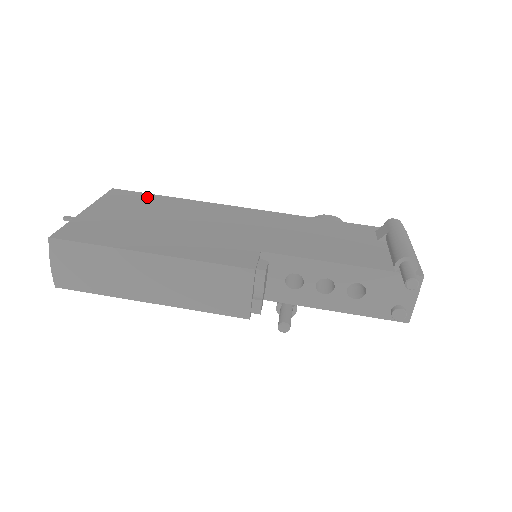
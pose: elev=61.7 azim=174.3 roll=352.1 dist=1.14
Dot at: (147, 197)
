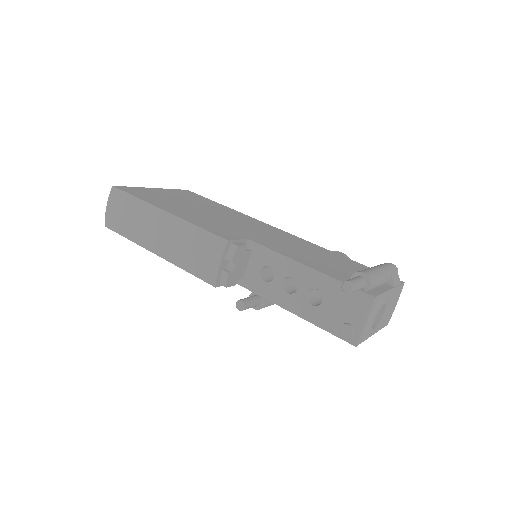
Dot at: (205, 199)
